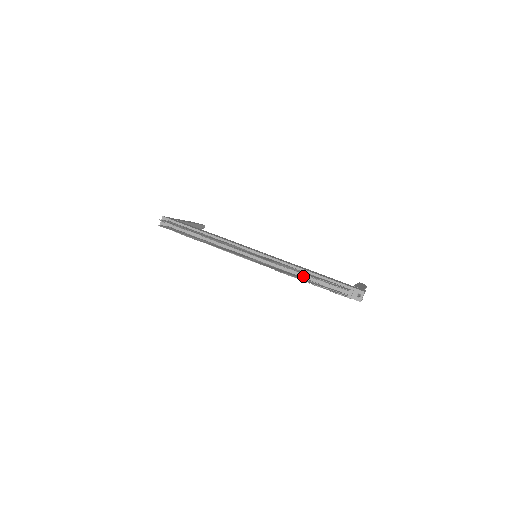
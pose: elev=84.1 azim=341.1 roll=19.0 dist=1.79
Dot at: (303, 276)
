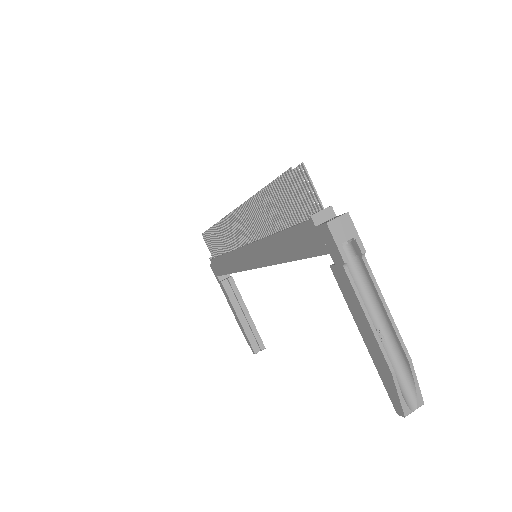
Dot at: occluded
